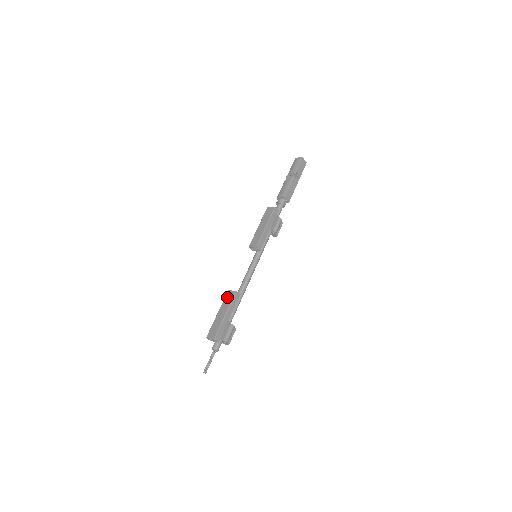
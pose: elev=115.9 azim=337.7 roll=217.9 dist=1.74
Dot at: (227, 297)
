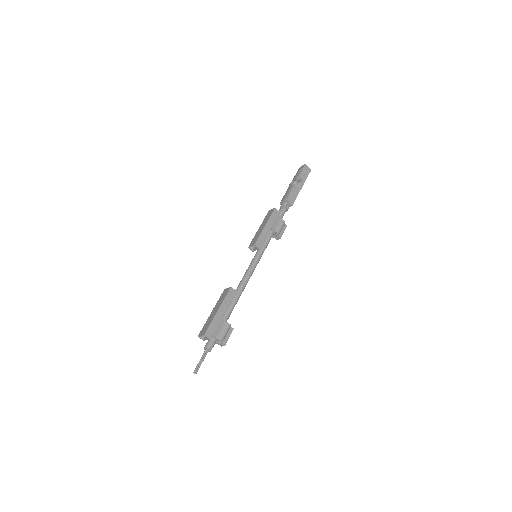
Dot at: (222, 295)
